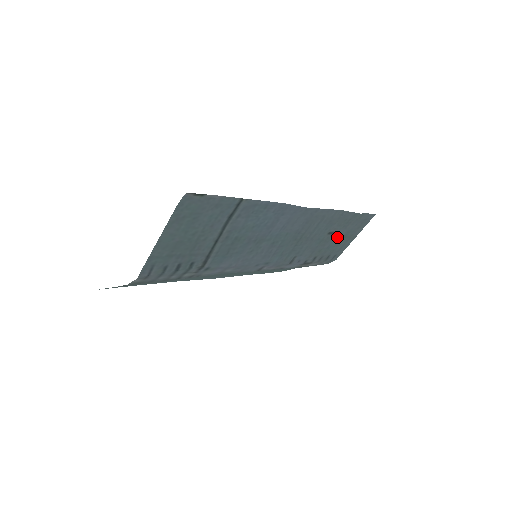
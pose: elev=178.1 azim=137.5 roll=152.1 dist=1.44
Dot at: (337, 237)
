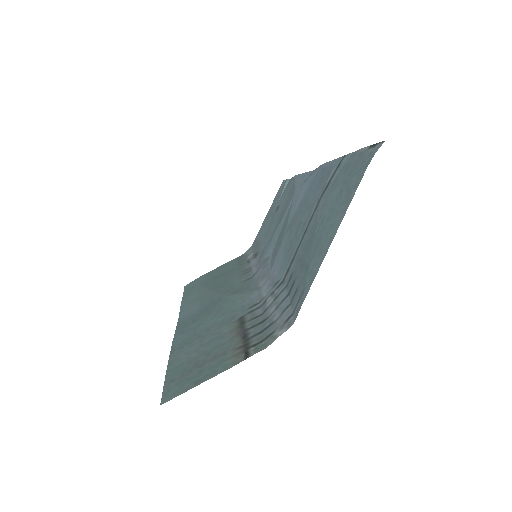
Dot at: (272, 214)
